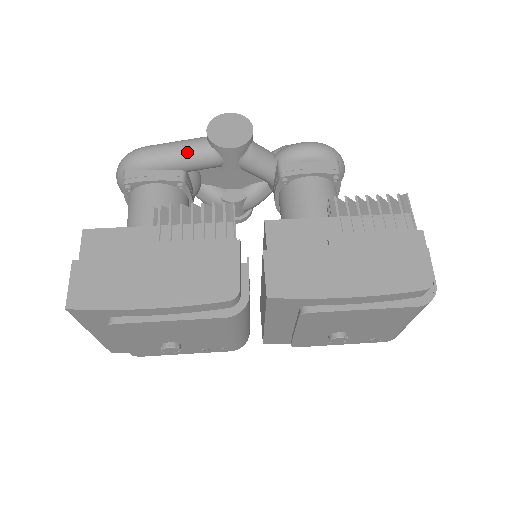
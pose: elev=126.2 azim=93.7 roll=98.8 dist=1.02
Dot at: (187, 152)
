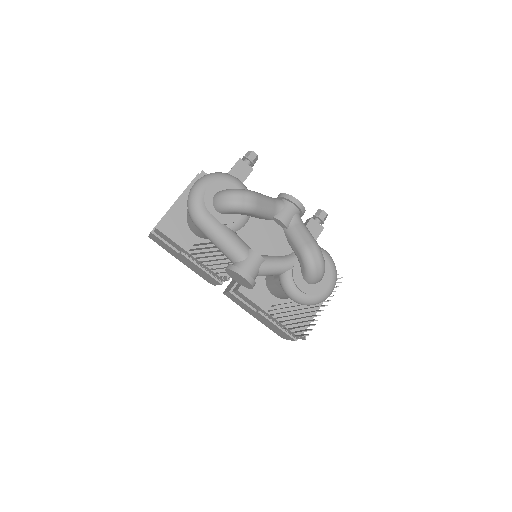
Dot at: (220, 250)
